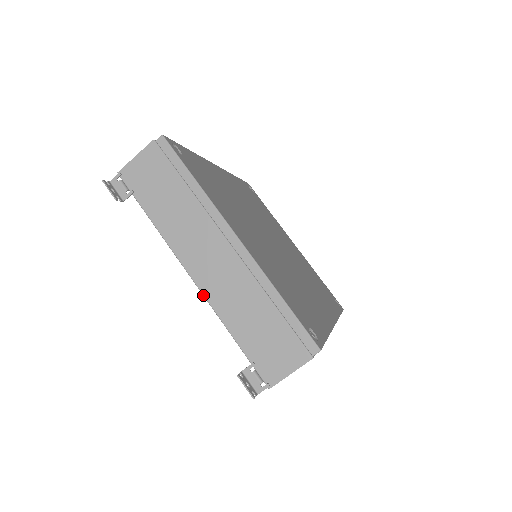
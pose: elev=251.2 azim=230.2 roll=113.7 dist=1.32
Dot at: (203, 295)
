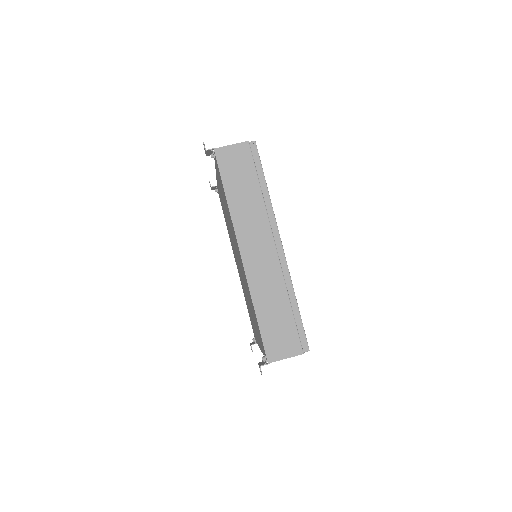
Dot at: occluded
